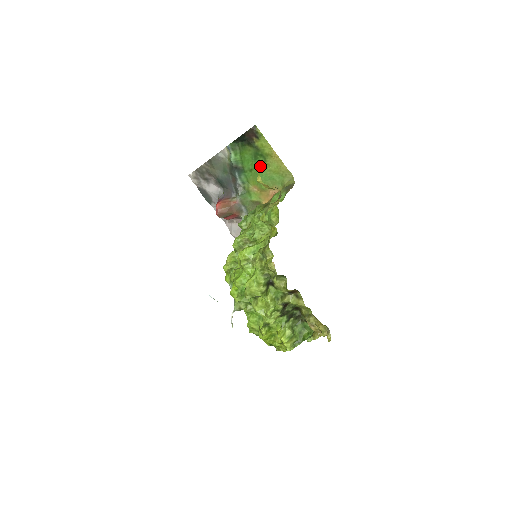
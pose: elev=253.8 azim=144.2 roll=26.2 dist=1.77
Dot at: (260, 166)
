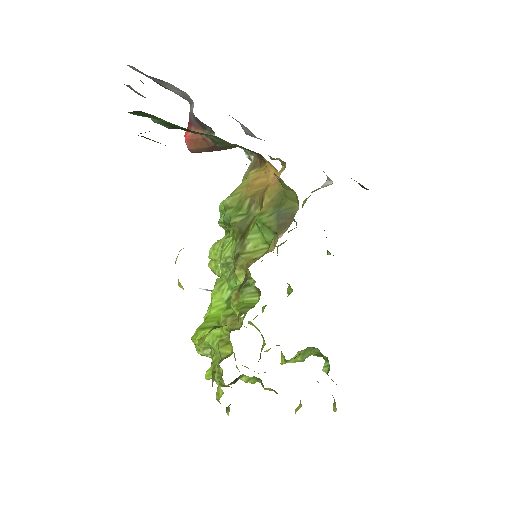
Dot at: occluded
